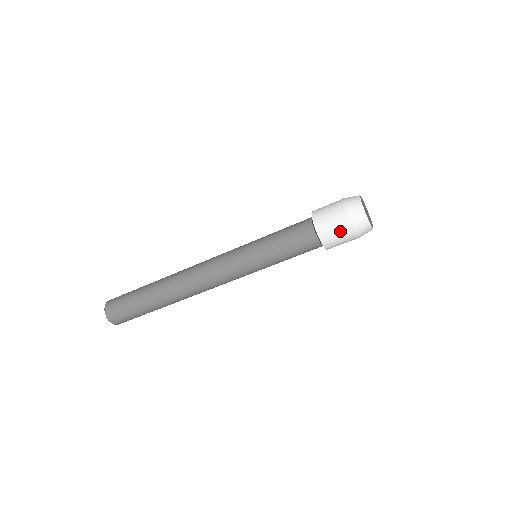
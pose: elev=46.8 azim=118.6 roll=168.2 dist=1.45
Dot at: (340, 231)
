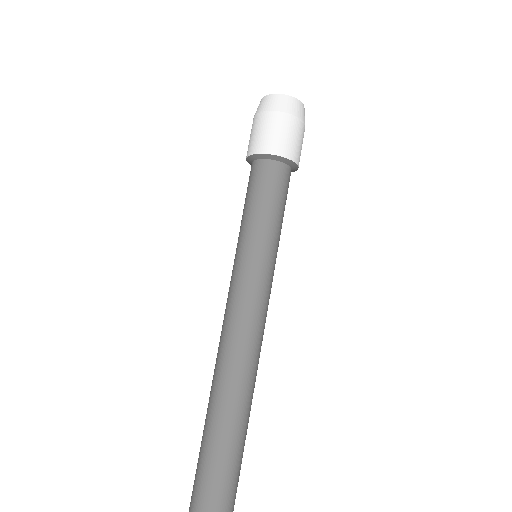
Dot at: (259, 128)
